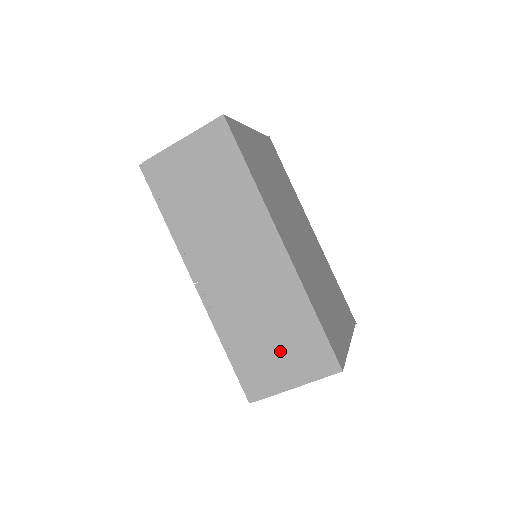
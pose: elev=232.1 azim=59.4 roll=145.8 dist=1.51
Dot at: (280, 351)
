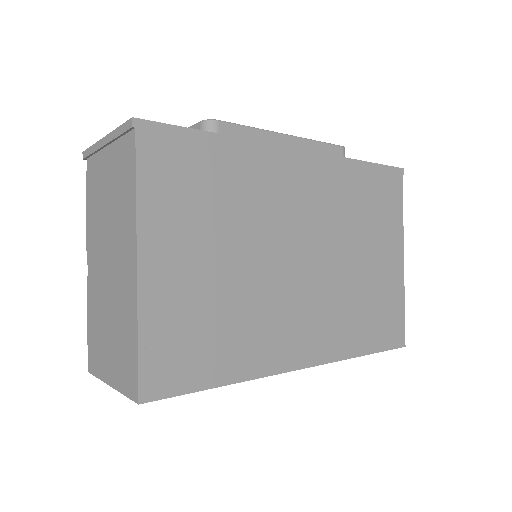
Dot at: occluded
